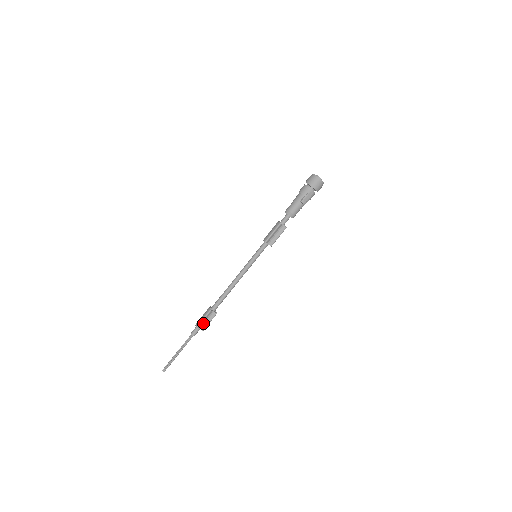
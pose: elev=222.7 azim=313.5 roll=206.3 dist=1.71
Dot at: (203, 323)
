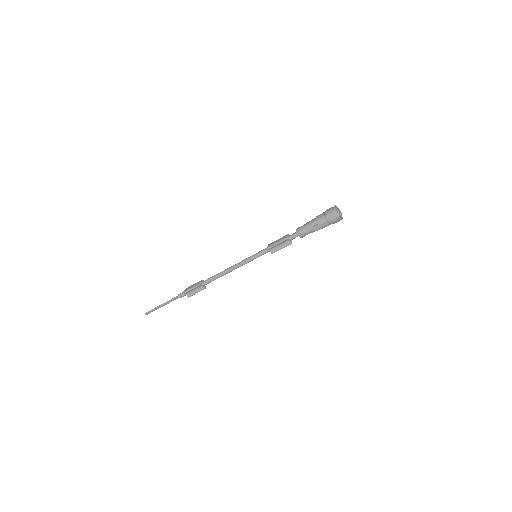
Dot at: (191, 291)
